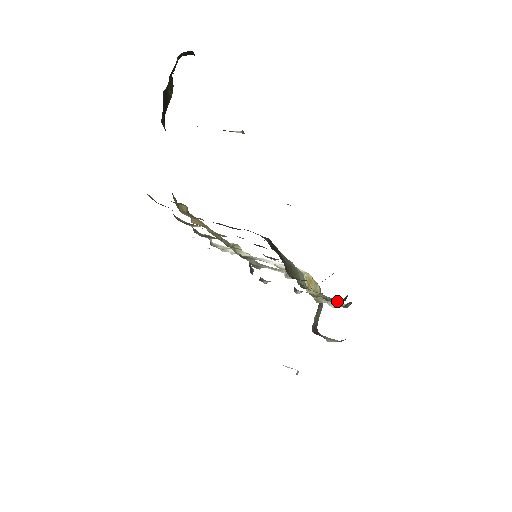
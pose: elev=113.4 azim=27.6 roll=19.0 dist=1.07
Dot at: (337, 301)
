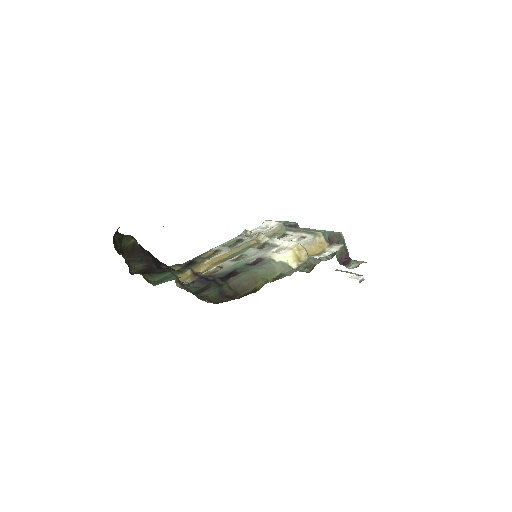
Dot at: (318, 261)
